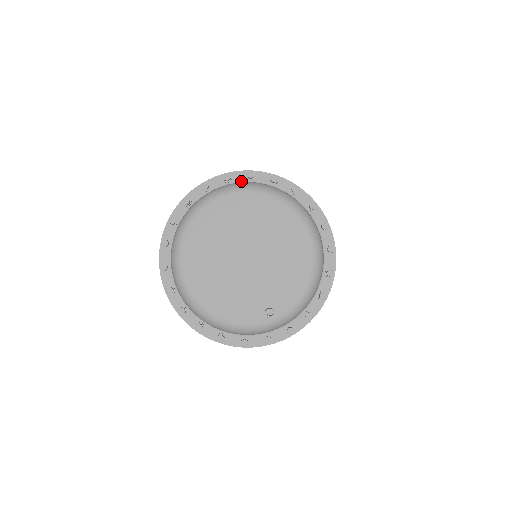
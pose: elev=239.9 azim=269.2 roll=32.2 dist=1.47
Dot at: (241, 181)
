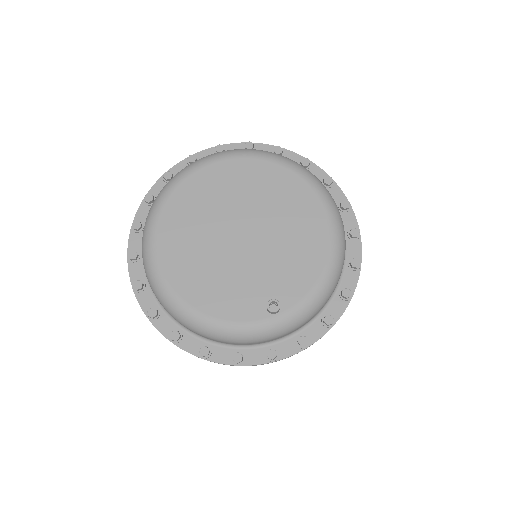
Dot at: occluded
